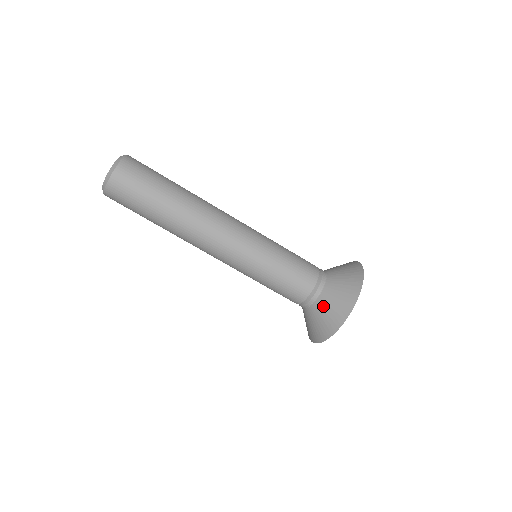
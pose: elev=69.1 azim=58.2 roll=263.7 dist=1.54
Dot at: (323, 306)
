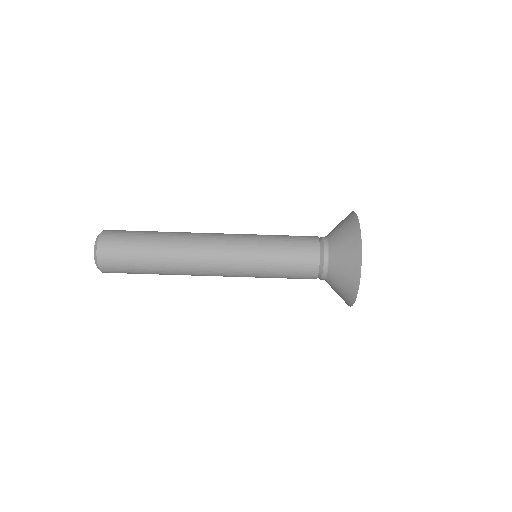
Dot at: (337, 261)
